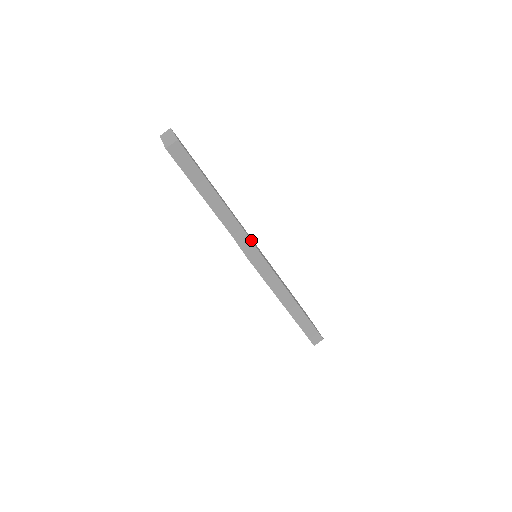
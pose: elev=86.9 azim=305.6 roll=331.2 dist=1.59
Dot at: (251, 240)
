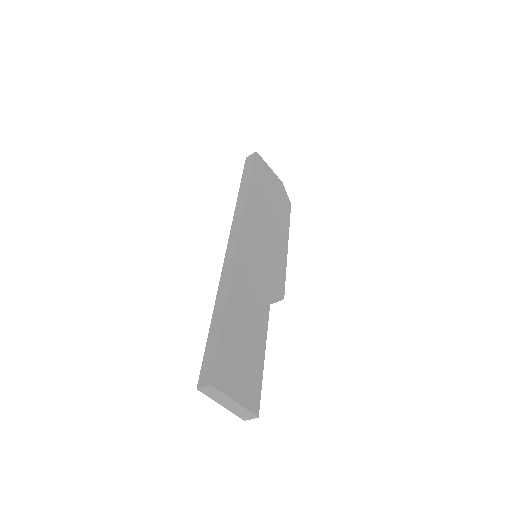
Dot at: (277, 300)
